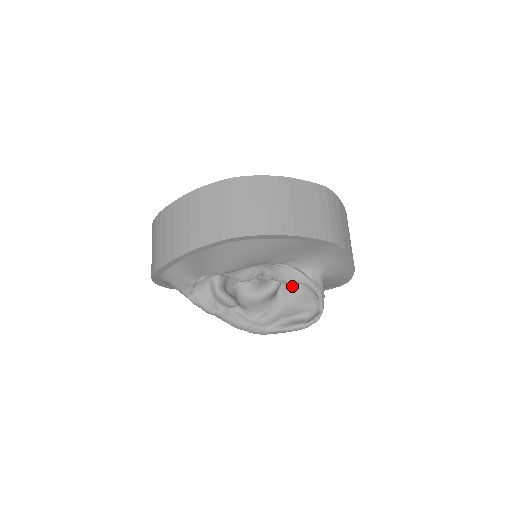
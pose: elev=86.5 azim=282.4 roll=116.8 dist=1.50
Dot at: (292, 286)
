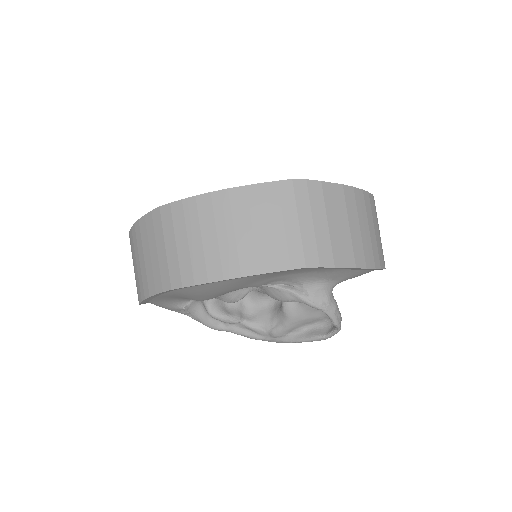
Dot at: occluded
